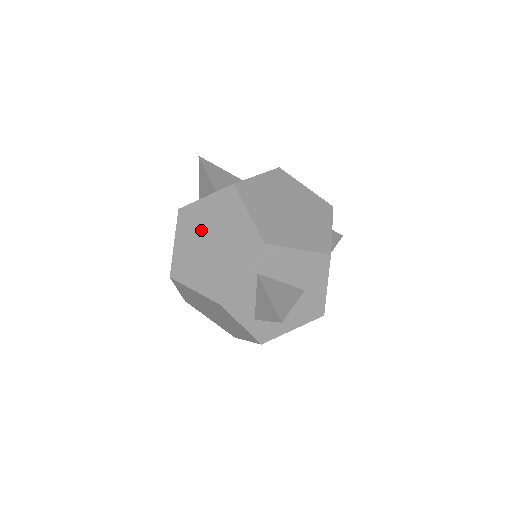
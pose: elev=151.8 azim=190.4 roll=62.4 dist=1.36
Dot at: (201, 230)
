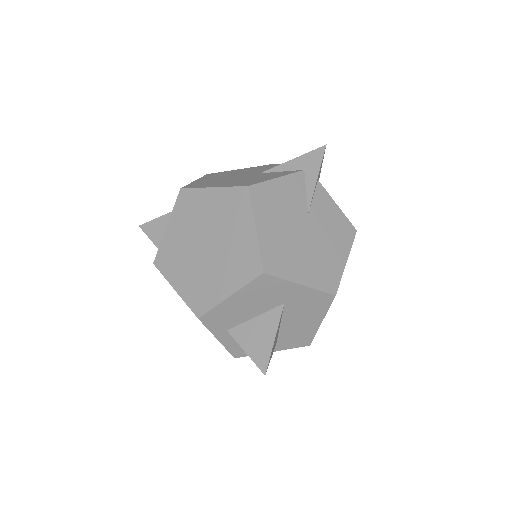
Dot at: occluded
